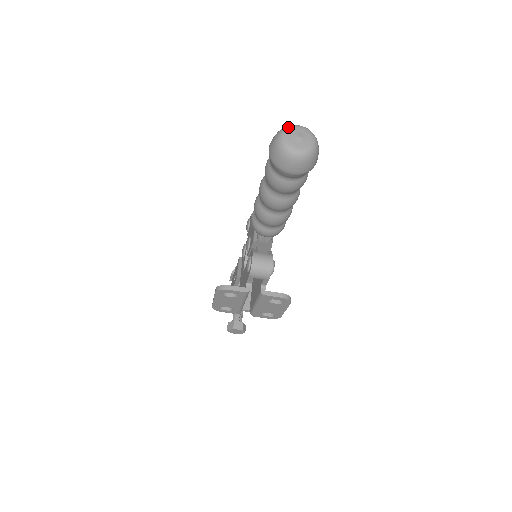
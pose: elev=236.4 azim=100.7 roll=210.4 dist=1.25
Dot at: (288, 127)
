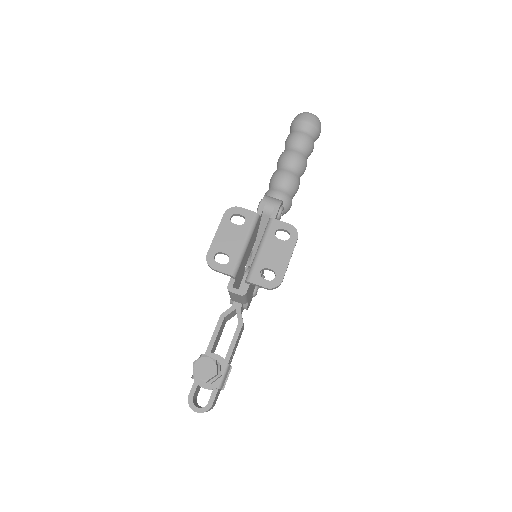
Dot at: occluded
